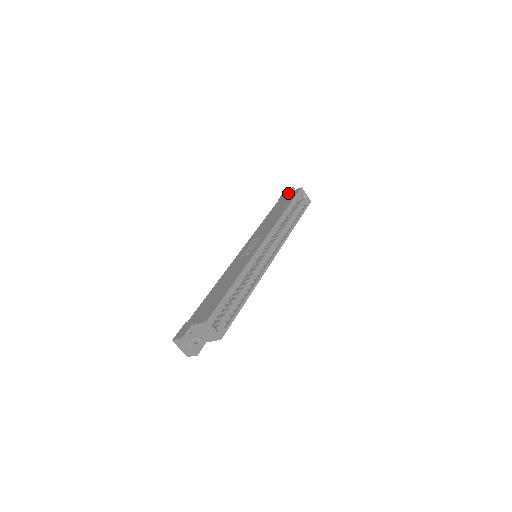
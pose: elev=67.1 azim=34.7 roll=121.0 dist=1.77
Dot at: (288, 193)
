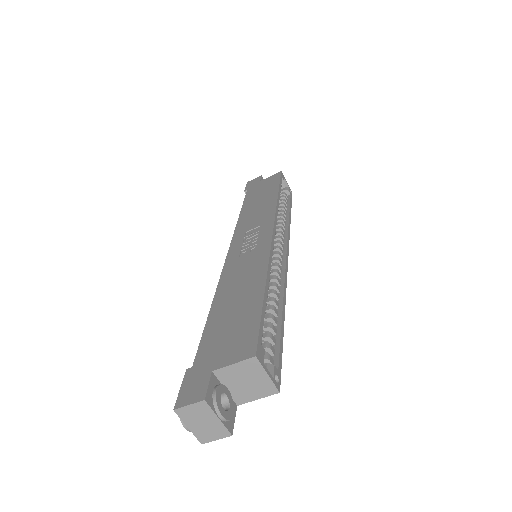
Dot at: (259, 181)
